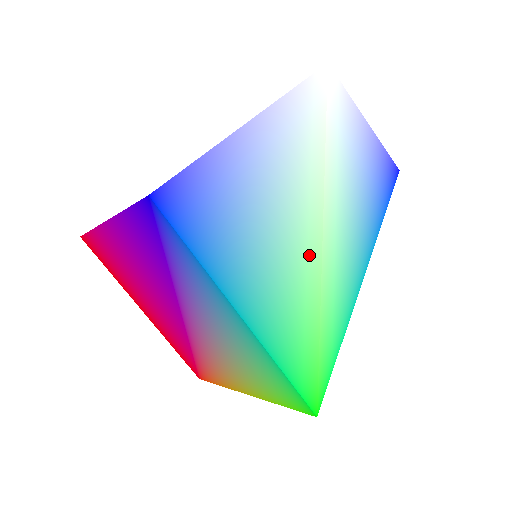
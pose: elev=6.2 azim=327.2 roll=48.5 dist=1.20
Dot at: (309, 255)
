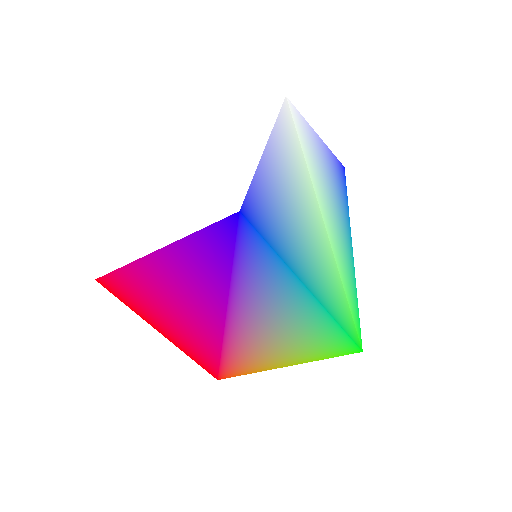
Dot at: (323, 238)
